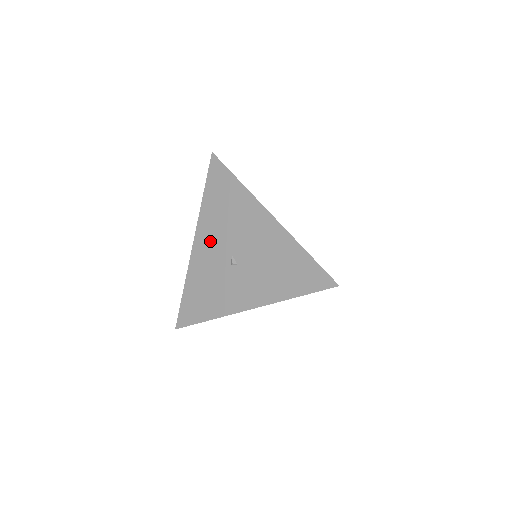
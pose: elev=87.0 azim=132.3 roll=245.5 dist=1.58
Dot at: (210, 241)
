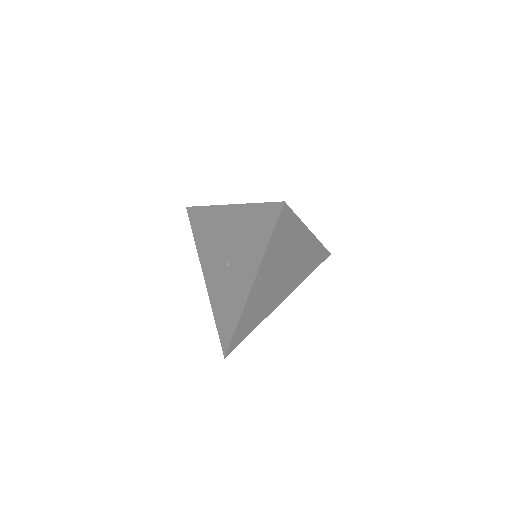
Dot at: (210, 265)
